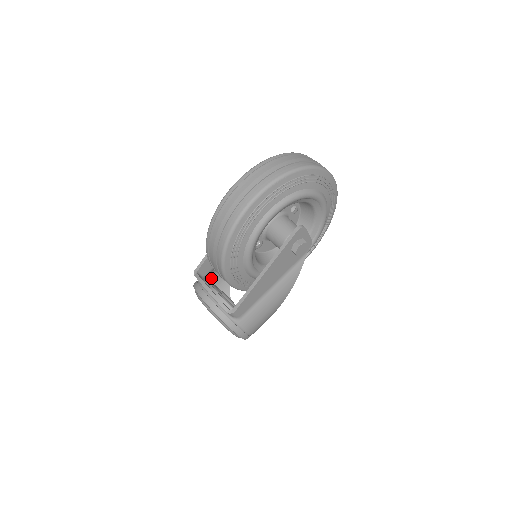
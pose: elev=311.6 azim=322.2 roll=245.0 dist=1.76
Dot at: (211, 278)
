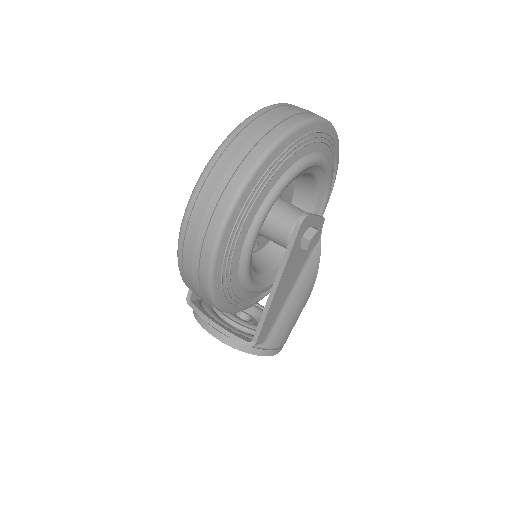
Dot at: occluded
